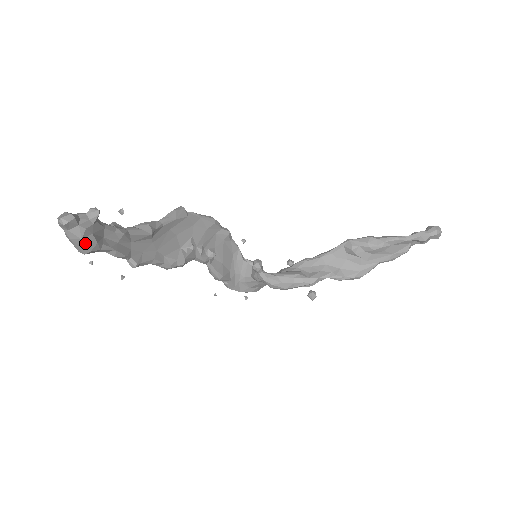
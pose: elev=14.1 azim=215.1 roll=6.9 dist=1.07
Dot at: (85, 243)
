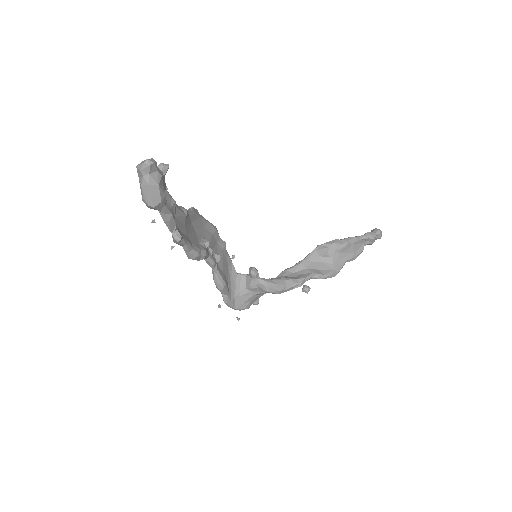
Dot at: (159, 191)
